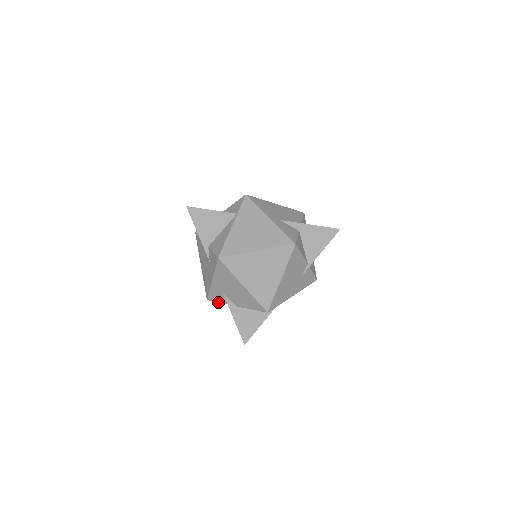
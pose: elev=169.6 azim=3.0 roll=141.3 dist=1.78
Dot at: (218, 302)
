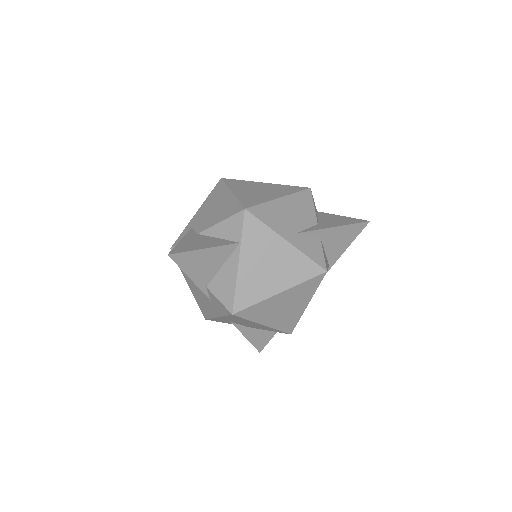
Dot at: occluded
